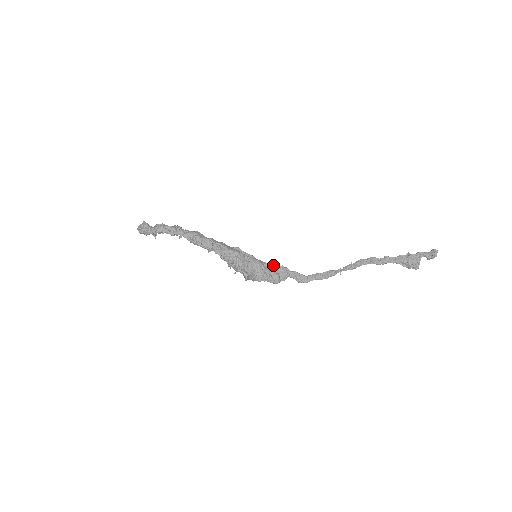
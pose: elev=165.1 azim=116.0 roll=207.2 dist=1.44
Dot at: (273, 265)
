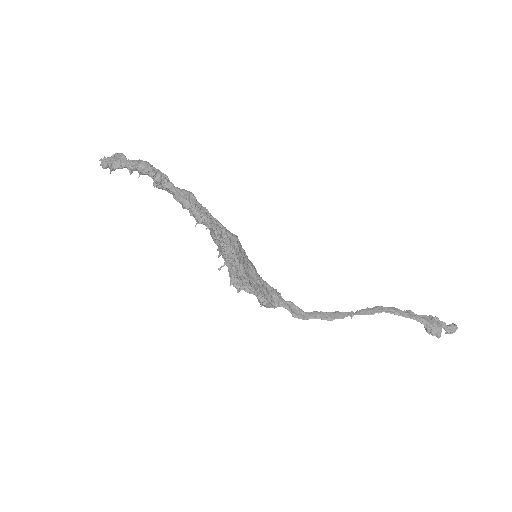
Dot at: (266, 283)
